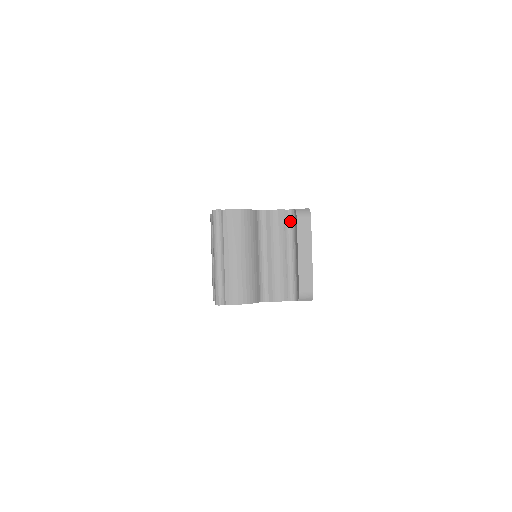
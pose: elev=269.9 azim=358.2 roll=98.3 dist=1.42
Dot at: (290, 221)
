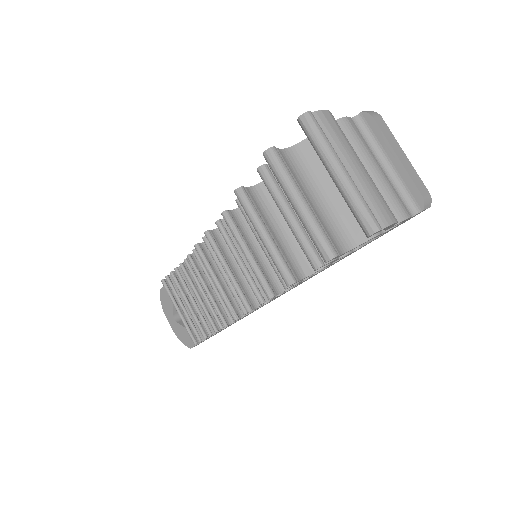
Dot at: (360, 129)
